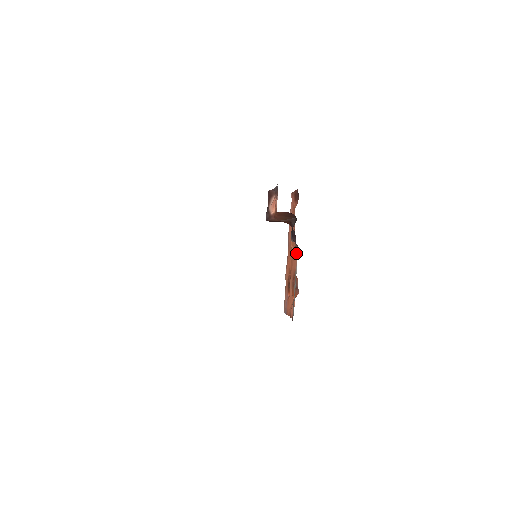
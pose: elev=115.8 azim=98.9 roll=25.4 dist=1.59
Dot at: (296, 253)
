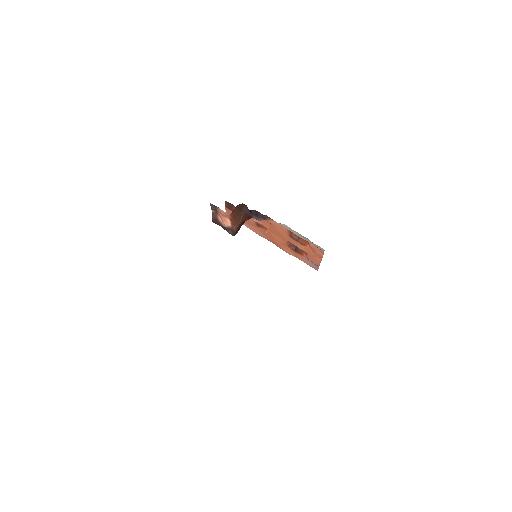
Dot at: (272, 222)
